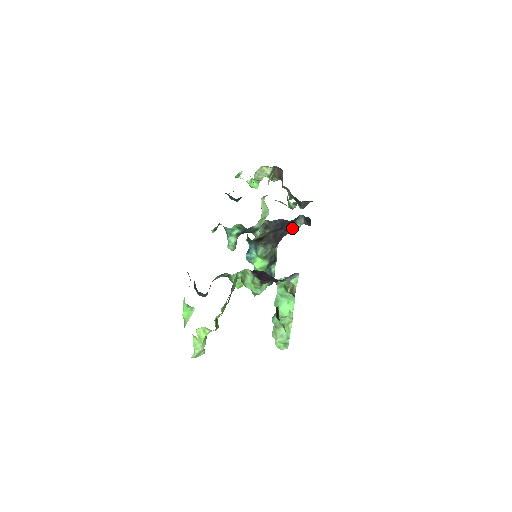
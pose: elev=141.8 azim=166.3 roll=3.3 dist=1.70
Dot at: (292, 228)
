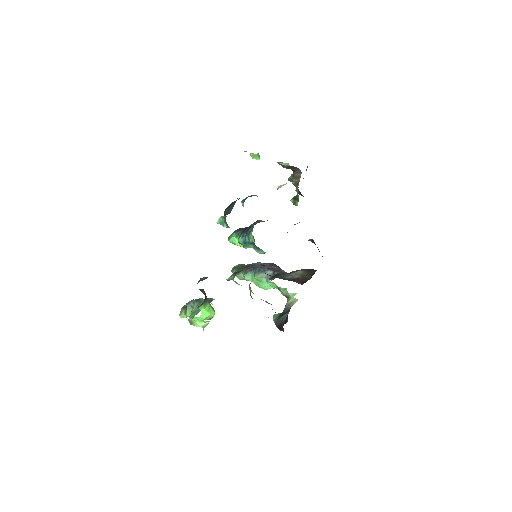
Dot at: occluded
